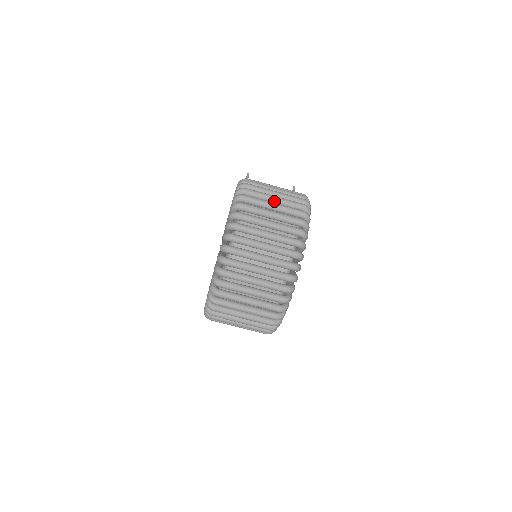
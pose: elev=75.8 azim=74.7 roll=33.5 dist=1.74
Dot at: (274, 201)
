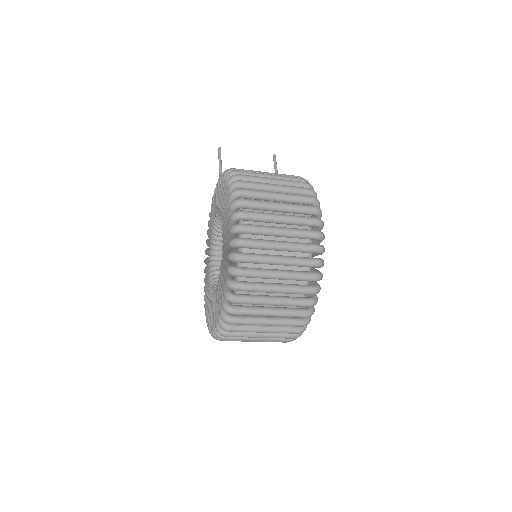
Dot at: (278, 199)
